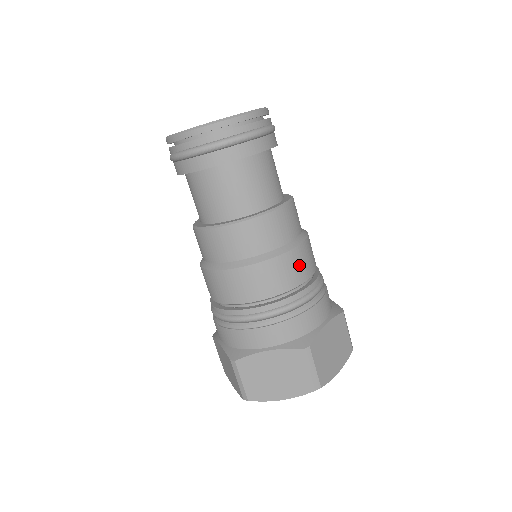
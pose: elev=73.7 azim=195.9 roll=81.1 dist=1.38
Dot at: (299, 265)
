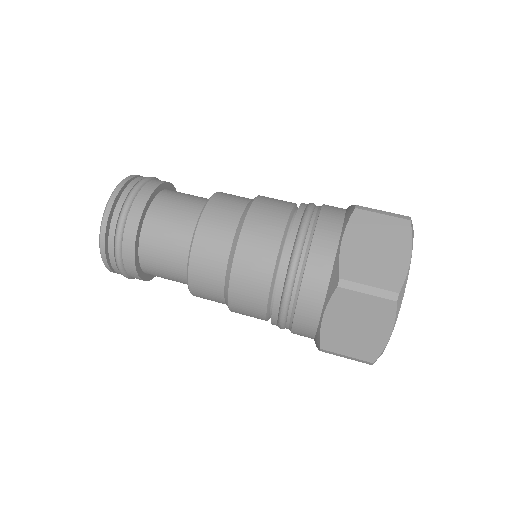
Dot at: occluded
